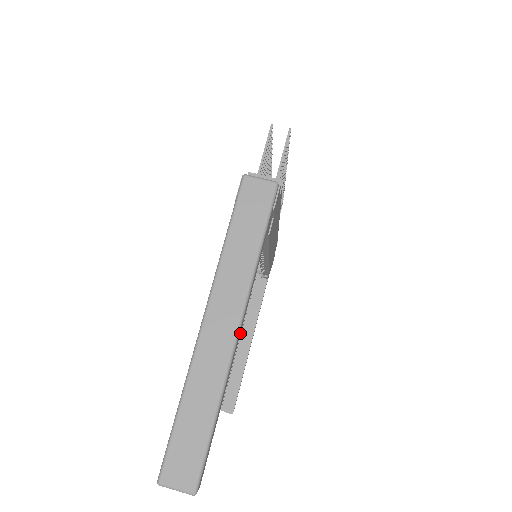
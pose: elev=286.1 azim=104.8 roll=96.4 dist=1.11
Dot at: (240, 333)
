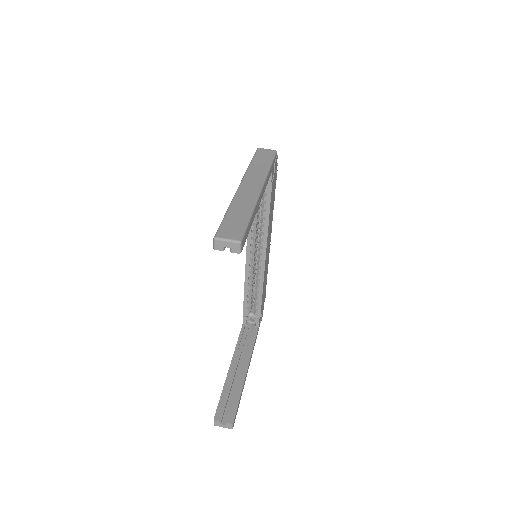
Dot at: occluded
